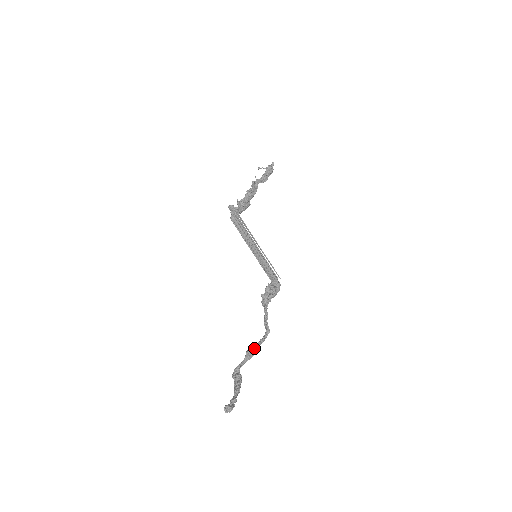
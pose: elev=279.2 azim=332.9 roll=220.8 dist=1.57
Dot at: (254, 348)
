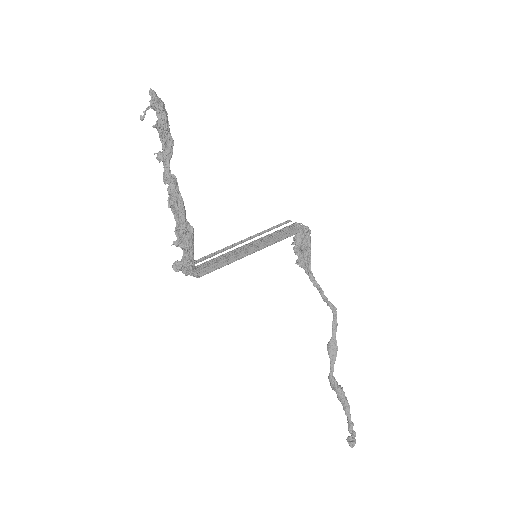
Dot at: (332, 342)
